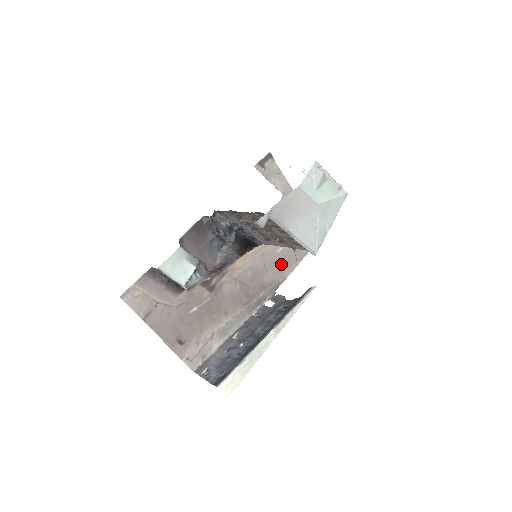
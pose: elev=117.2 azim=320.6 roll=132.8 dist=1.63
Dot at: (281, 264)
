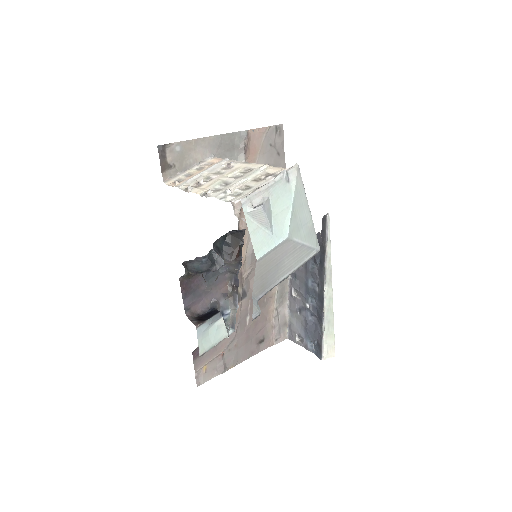
Dot at: occluded
